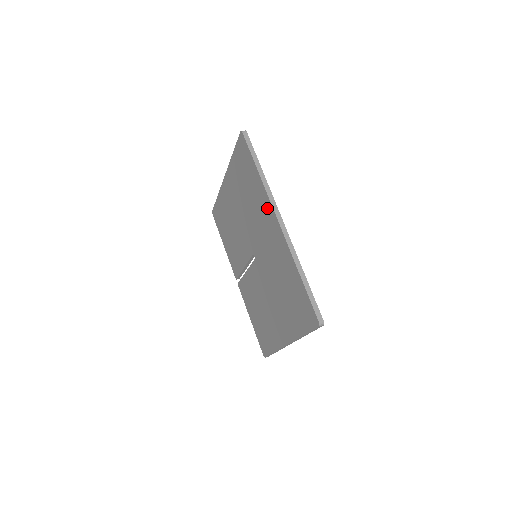
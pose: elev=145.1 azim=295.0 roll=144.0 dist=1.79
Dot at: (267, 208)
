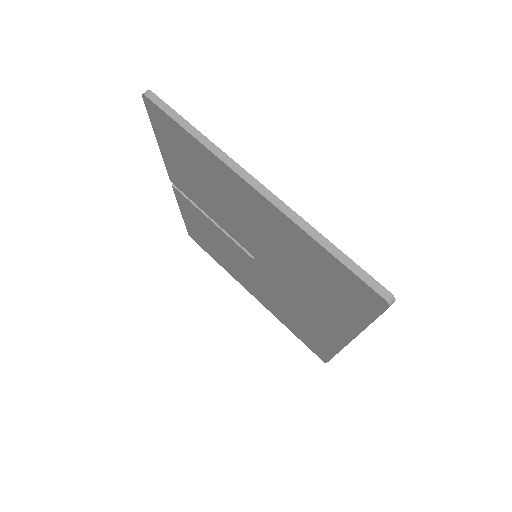
Dot at: (341, 327)
